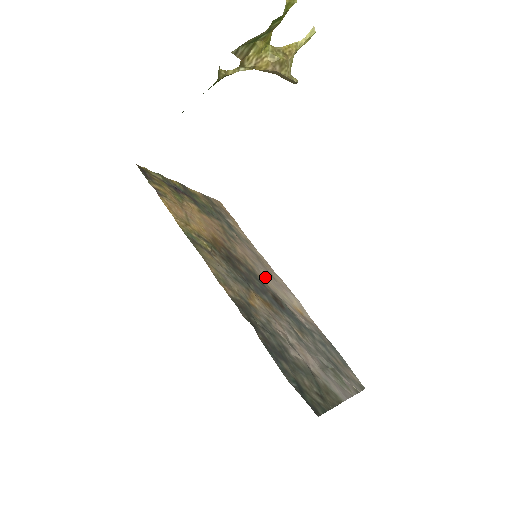
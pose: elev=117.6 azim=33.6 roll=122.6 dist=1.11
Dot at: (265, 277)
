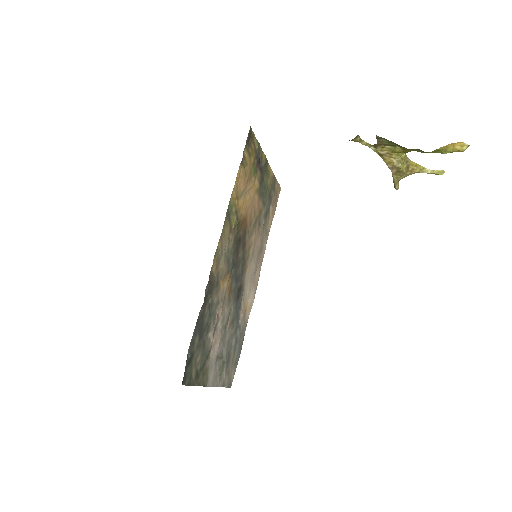
Dot at: (250, 268)
